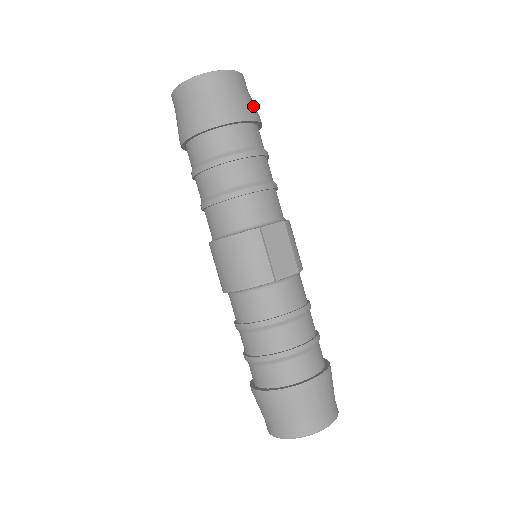
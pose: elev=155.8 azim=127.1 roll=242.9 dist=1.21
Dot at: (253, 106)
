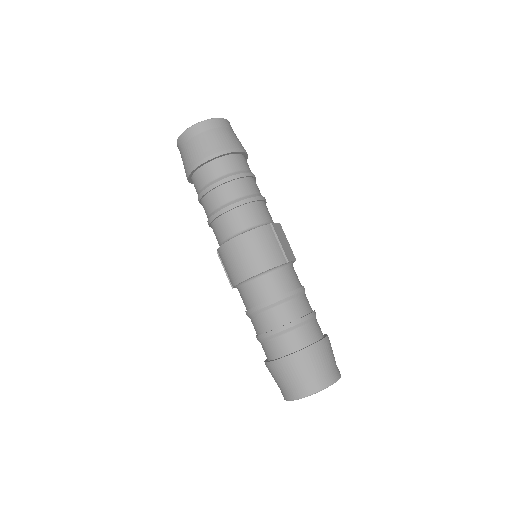
Dot at: occluded
